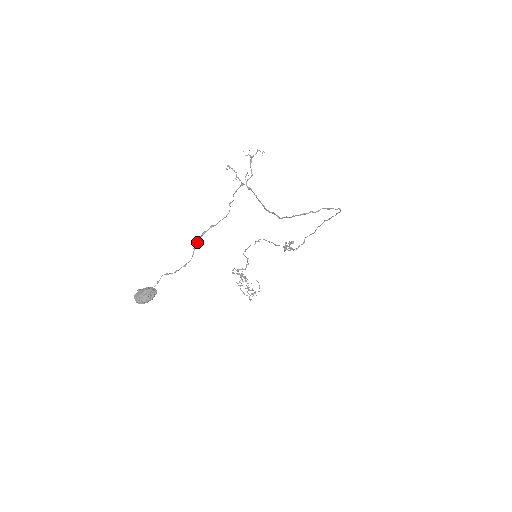
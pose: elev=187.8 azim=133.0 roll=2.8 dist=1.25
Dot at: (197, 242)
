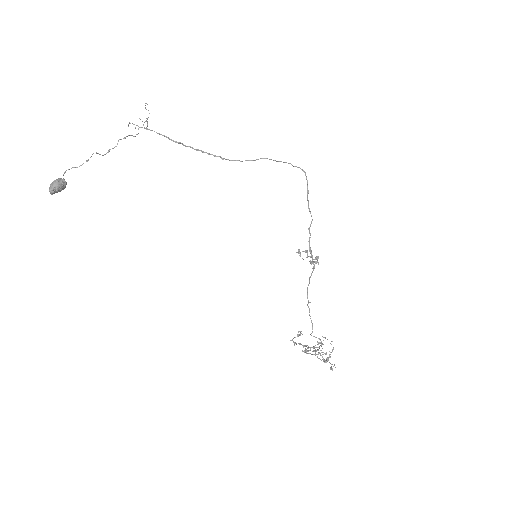
Dot at: (103, 155)
